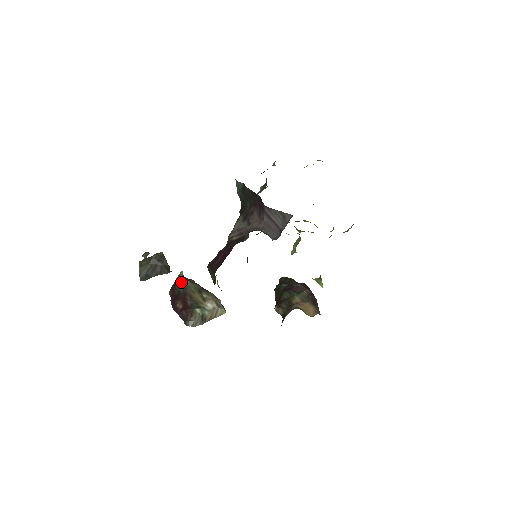
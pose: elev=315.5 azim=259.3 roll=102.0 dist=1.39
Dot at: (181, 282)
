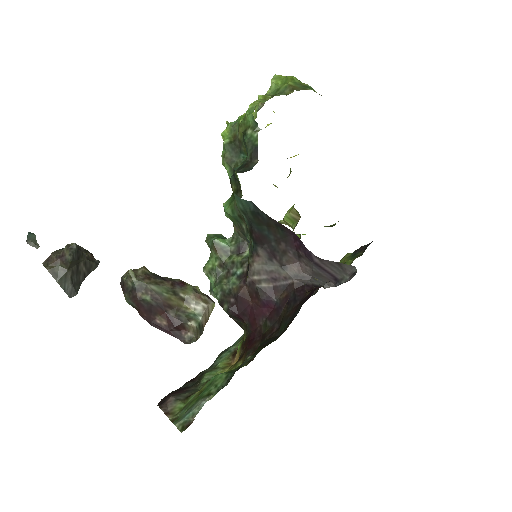
Dot at: (142, 289)
